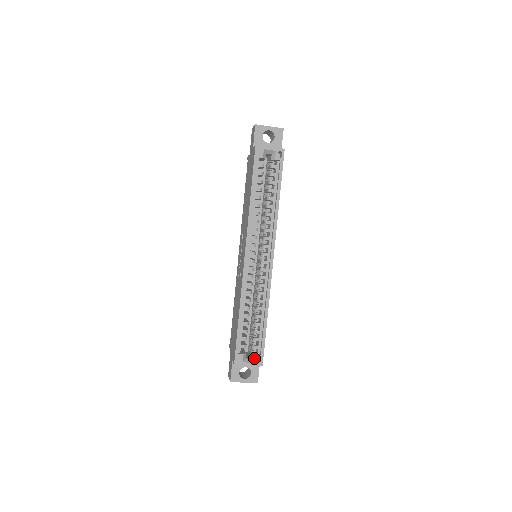
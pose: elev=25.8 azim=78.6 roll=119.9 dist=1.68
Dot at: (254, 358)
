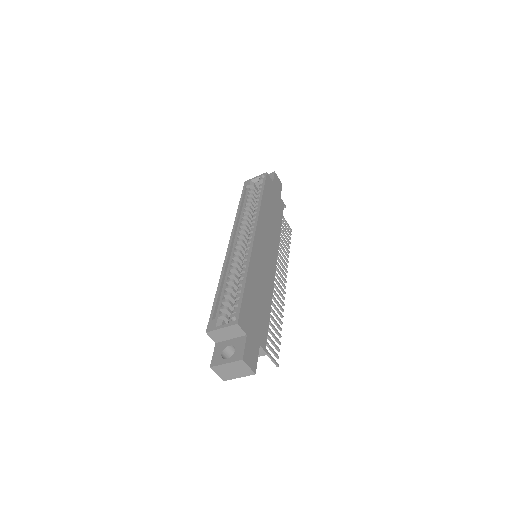
Dot at: (229, 319)
